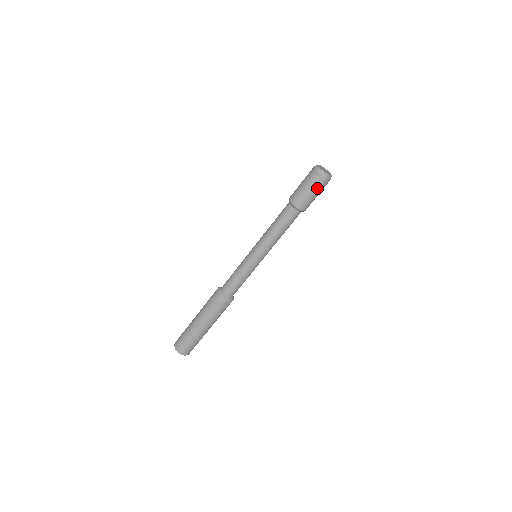
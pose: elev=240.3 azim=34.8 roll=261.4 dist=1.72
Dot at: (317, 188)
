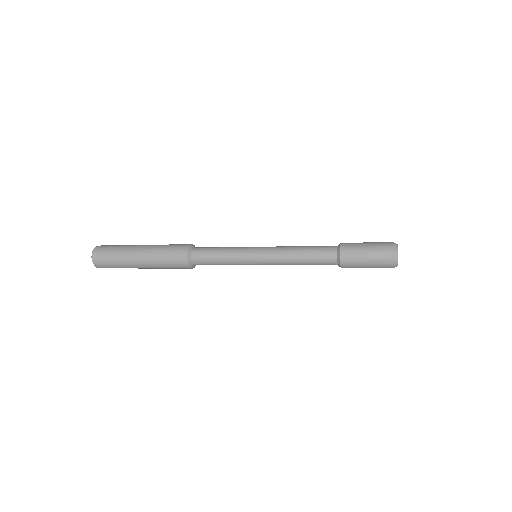
Dot at: occluded
